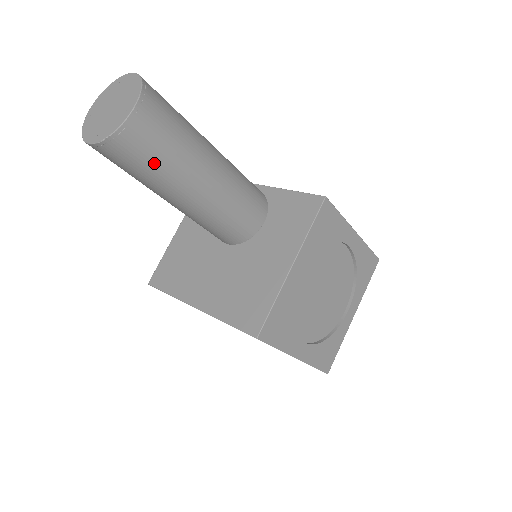
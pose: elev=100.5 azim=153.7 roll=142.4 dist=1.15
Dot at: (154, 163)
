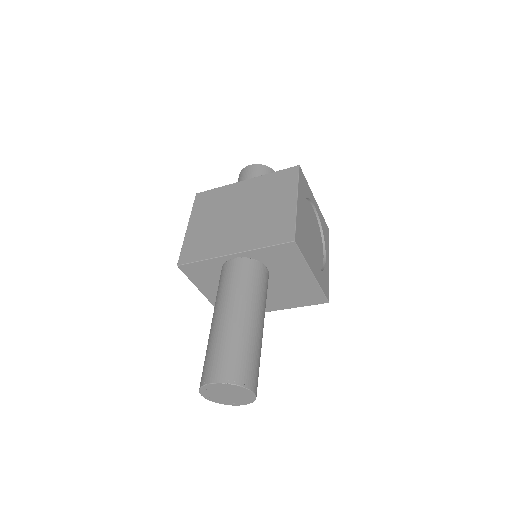
Dot at: occluded
